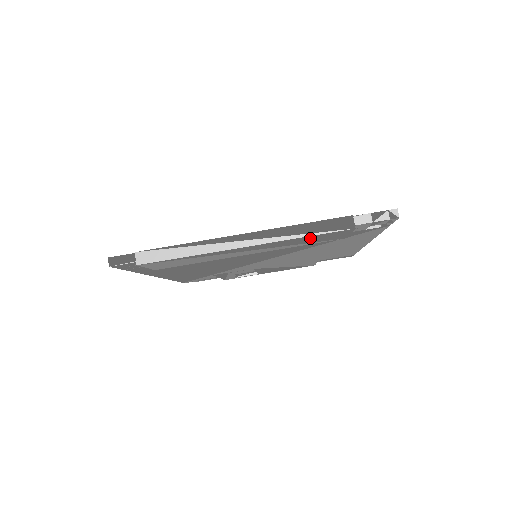
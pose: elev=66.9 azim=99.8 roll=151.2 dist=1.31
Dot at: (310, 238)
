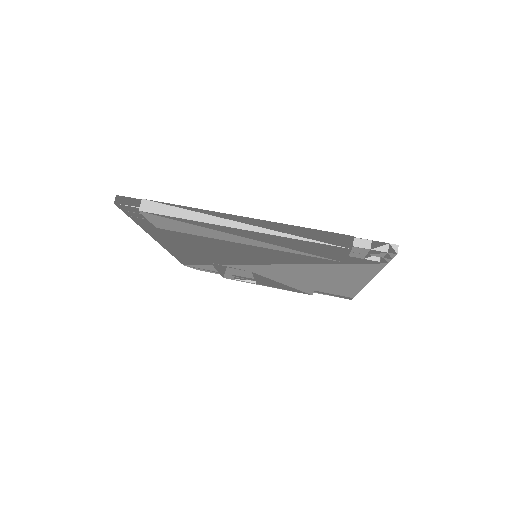
Dot at: (307, 245)
